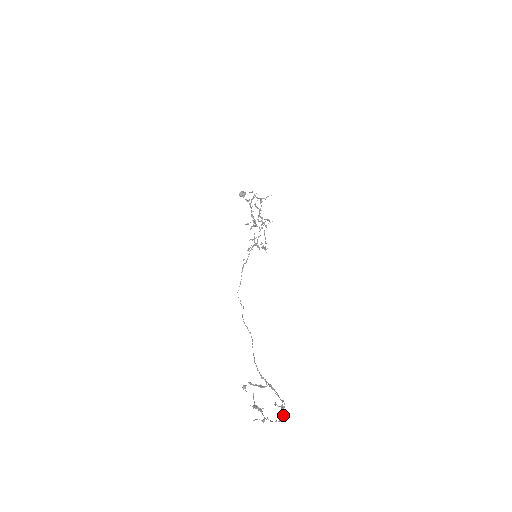
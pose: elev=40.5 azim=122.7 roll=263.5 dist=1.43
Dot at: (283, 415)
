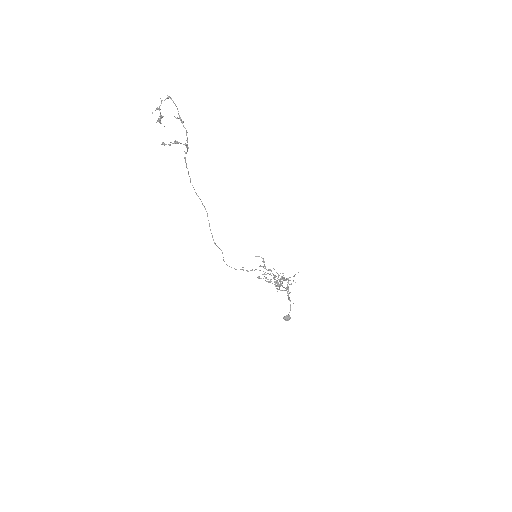
Dot at: (174, 103)
